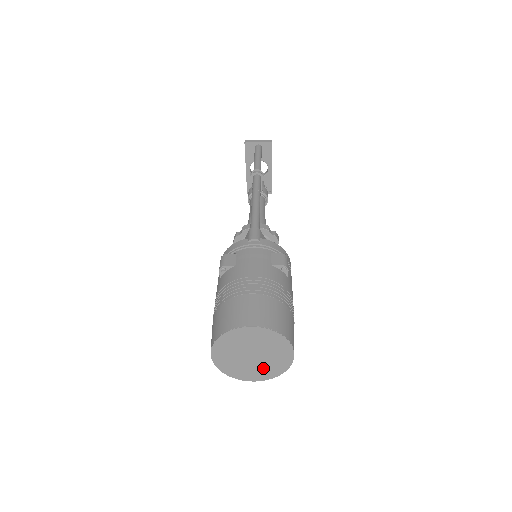
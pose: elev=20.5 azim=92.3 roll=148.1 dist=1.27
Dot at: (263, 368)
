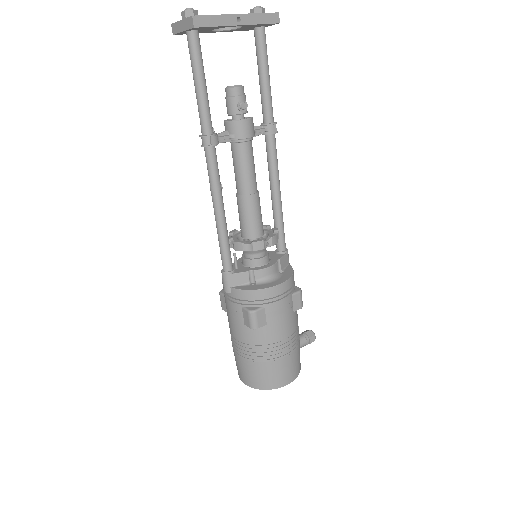
Dot at: occluded
